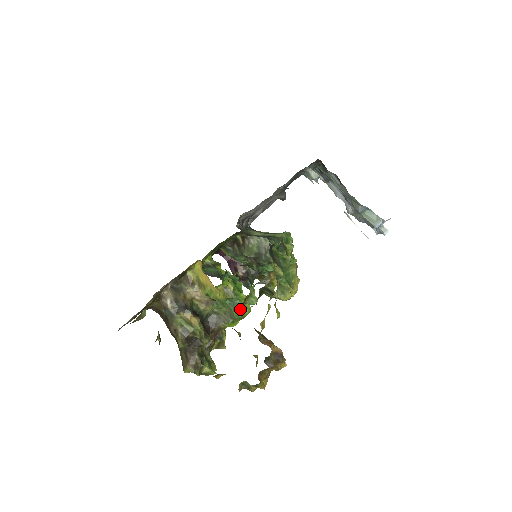
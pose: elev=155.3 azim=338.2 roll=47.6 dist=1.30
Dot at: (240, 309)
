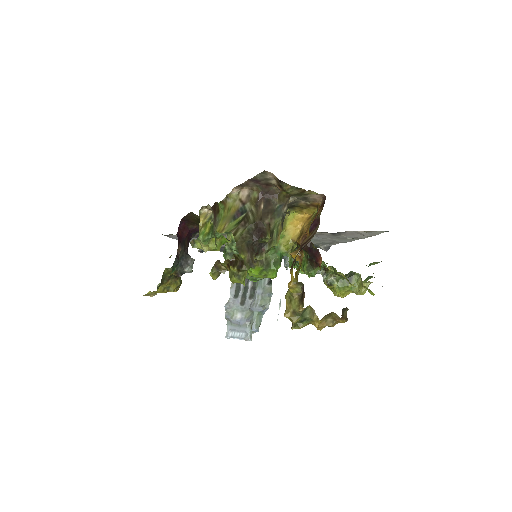
Dot at: (277, 269)
